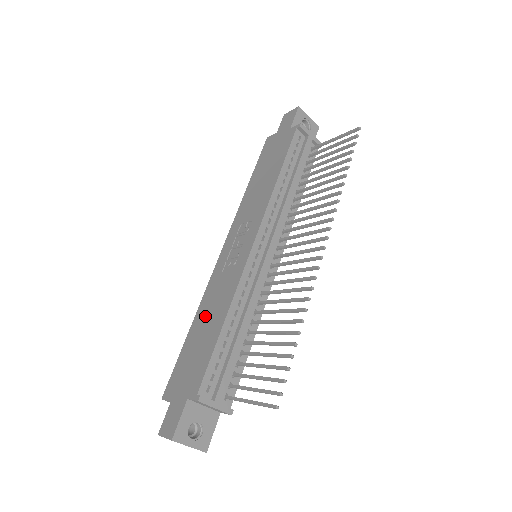
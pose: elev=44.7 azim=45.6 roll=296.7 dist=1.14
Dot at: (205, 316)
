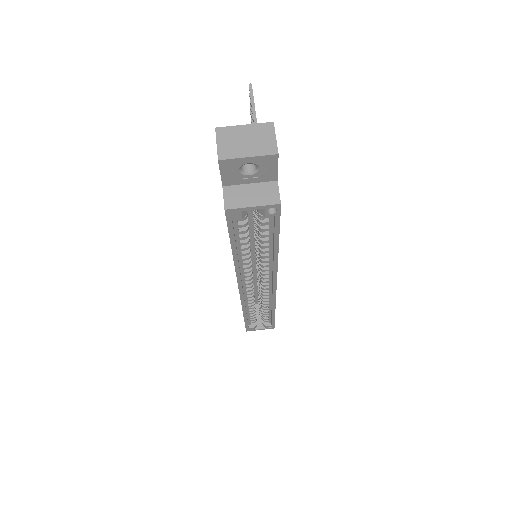
Dot at: occluded
